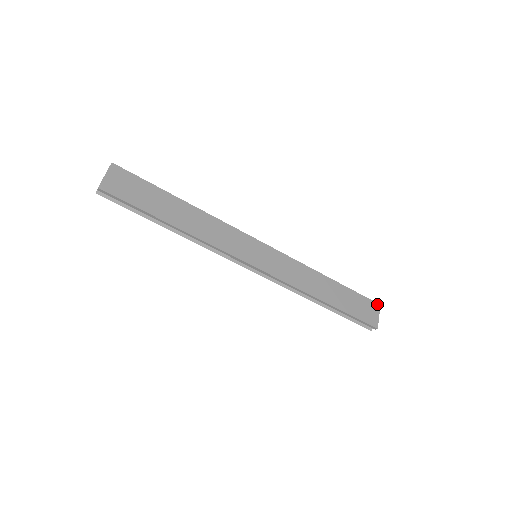
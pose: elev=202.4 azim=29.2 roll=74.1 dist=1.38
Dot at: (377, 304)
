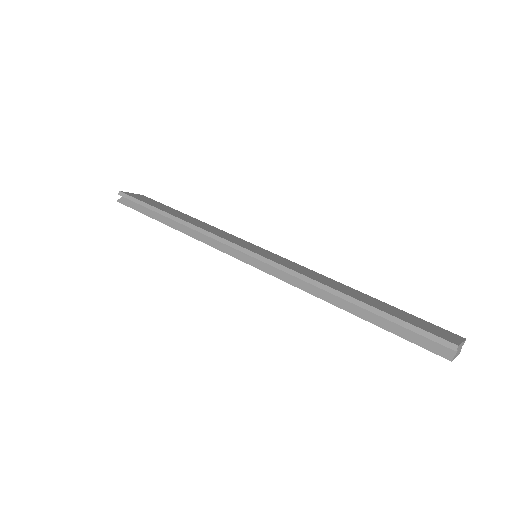
Dot at: (458, 336)
